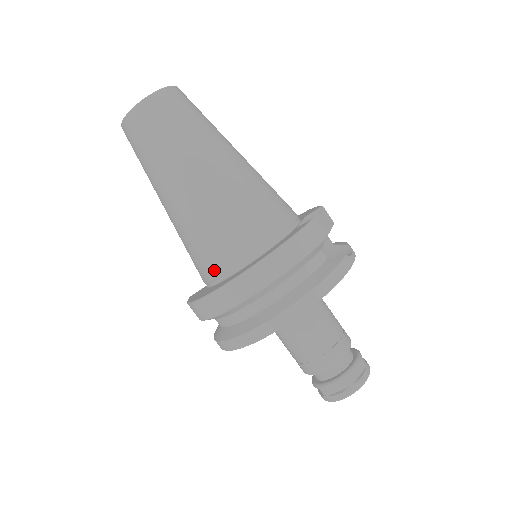
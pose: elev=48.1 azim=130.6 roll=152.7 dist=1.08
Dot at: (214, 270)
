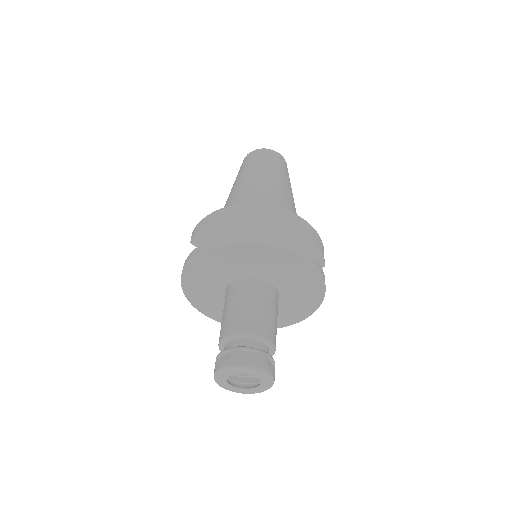
Dot at: occluded
